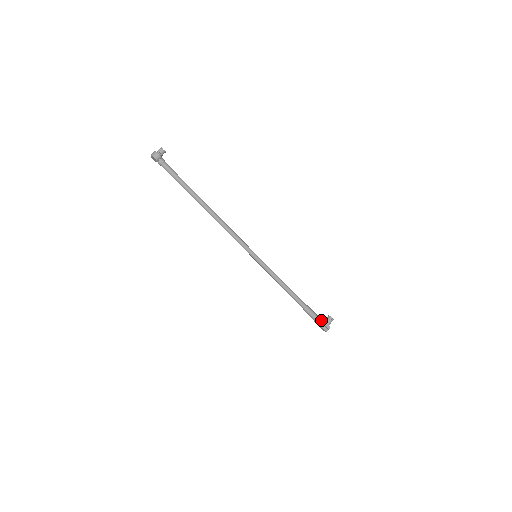
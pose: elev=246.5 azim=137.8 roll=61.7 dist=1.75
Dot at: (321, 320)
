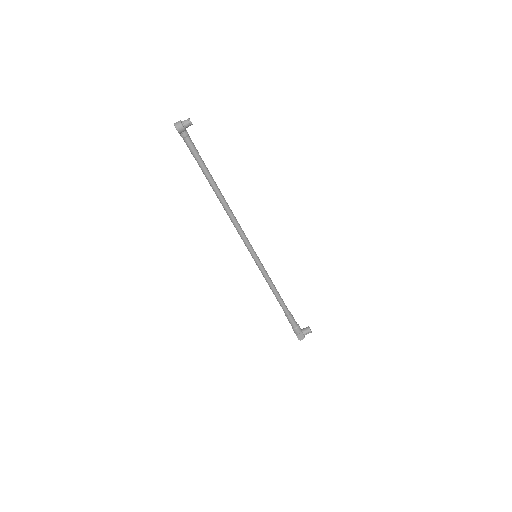
Dot at: (299, 330)
